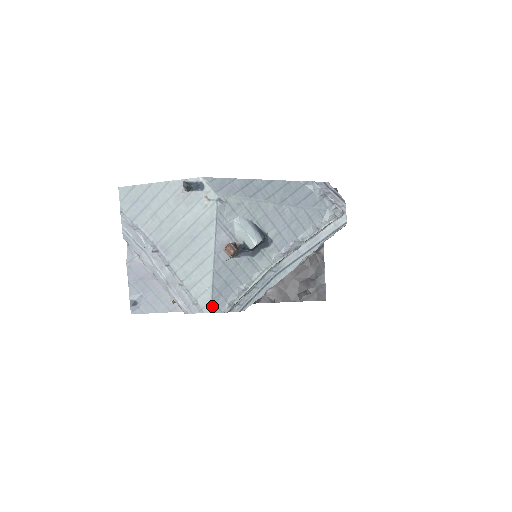
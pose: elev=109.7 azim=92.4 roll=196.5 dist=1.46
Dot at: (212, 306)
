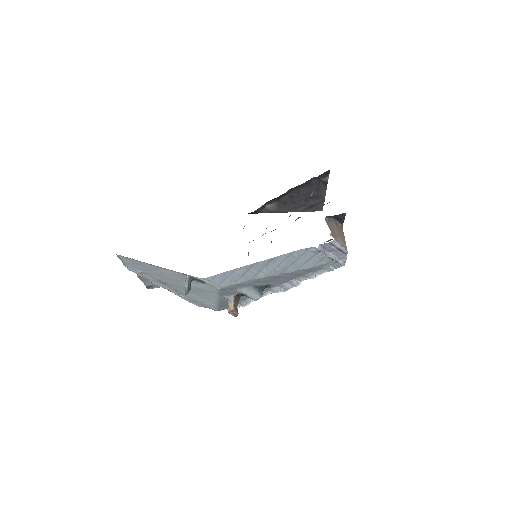
Dot at: (218, 310)
